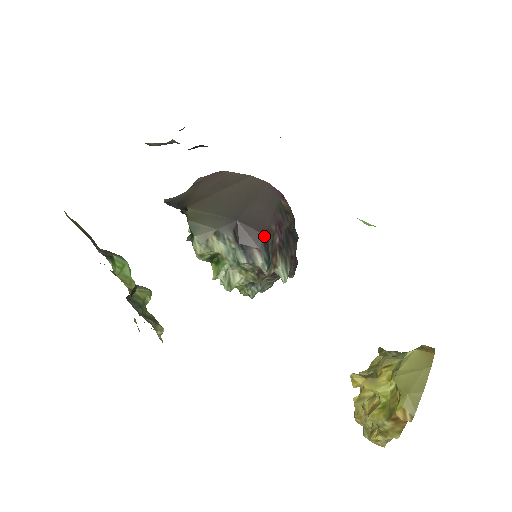
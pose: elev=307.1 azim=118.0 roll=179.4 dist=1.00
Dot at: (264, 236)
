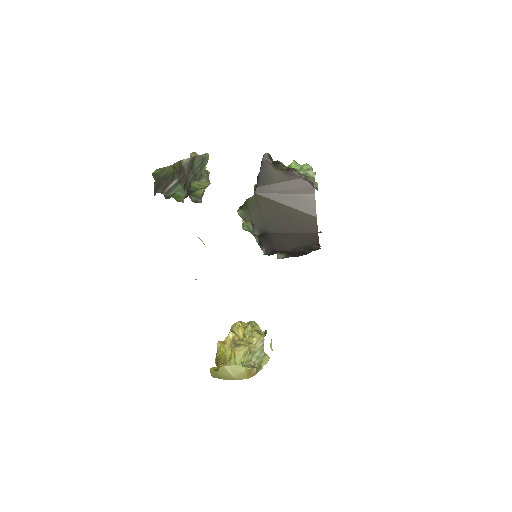
Dot at: (276, 251)
